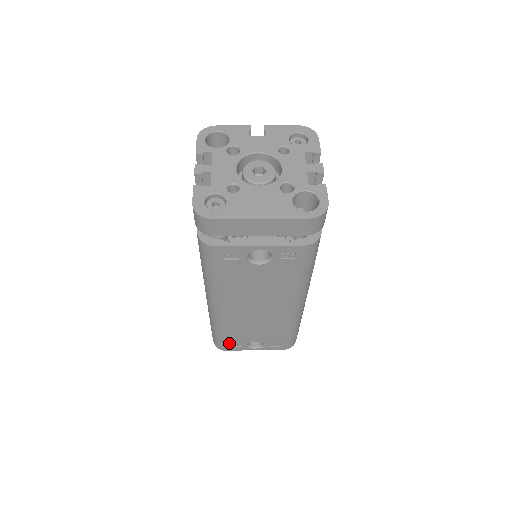
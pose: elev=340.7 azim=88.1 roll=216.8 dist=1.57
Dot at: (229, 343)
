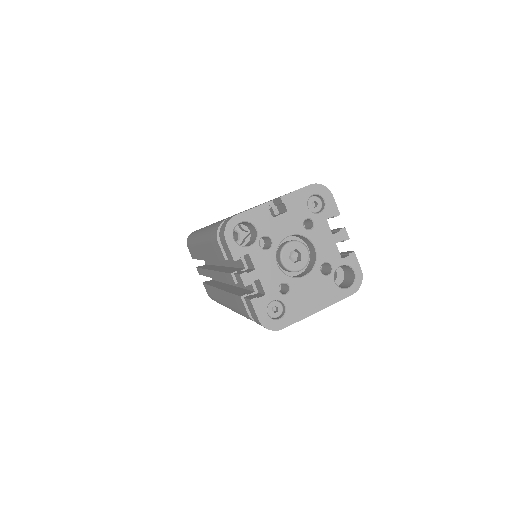
Dot at: occluded
